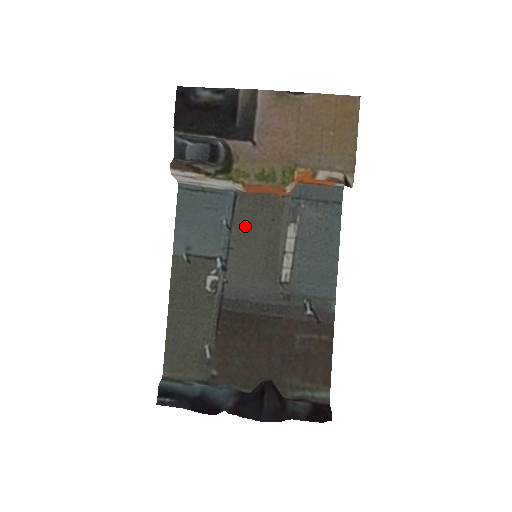
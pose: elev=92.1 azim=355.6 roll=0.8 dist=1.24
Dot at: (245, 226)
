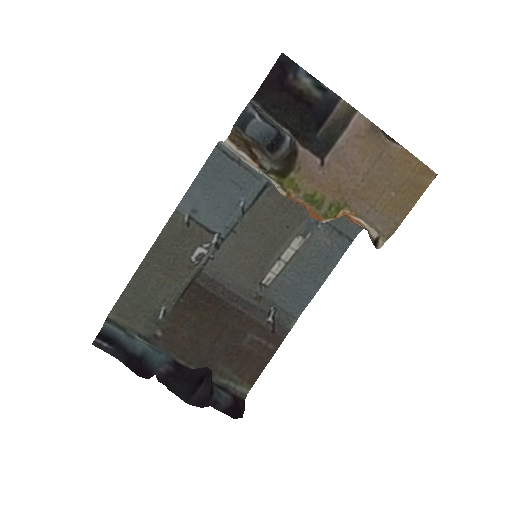
Dot at: (259, 218)
